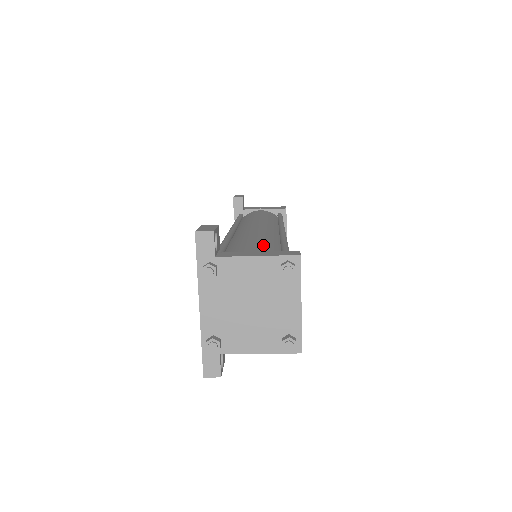
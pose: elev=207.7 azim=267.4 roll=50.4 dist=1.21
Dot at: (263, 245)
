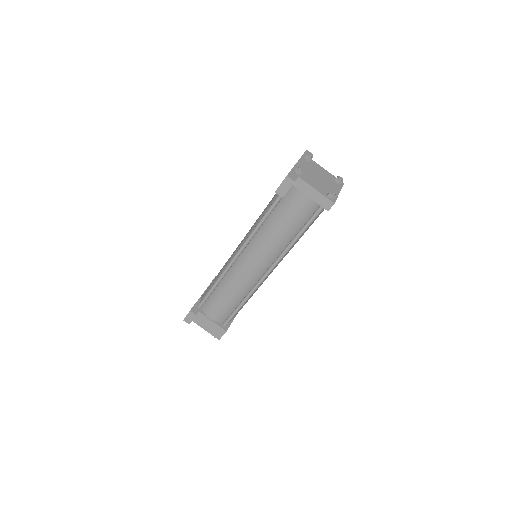
Dot at: occluded
